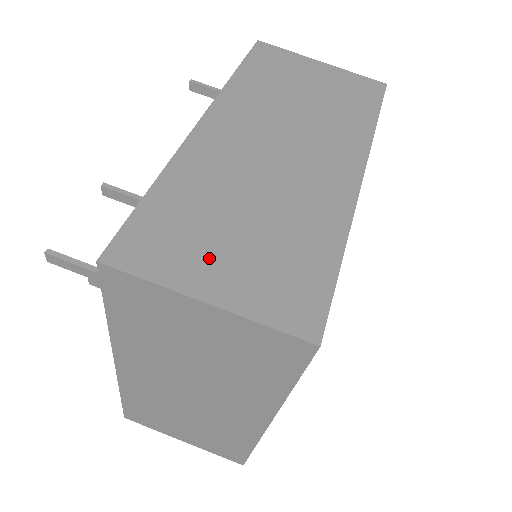
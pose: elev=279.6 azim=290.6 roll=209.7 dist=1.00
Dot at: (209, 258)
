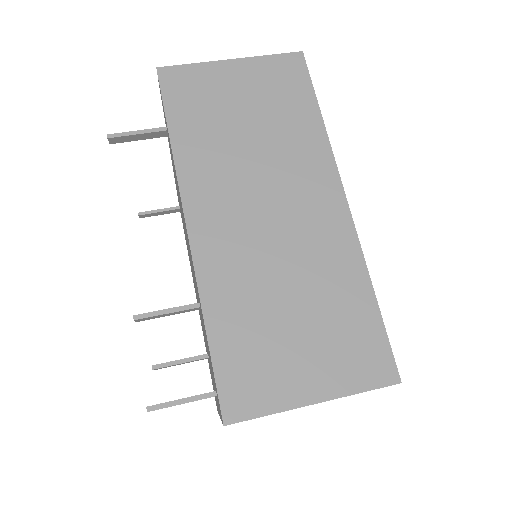
Dot at: (292, 365)
